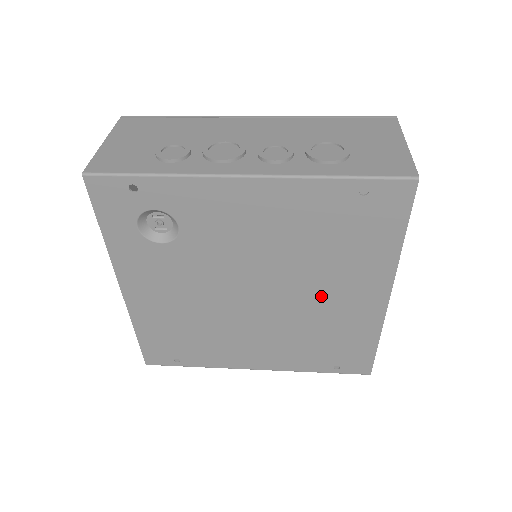
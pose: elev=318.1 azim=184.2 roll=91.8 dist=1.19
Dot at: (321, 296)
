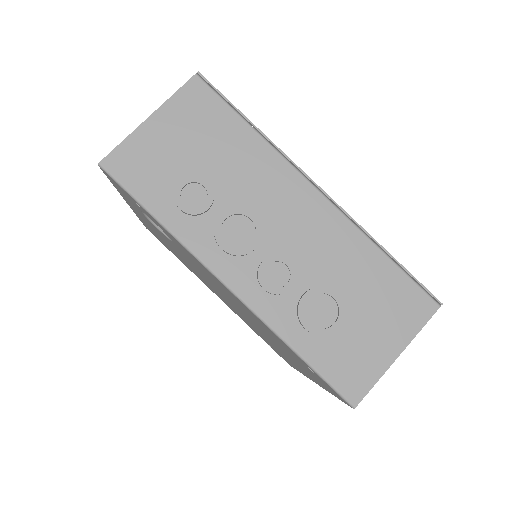
Dot at: occluded
